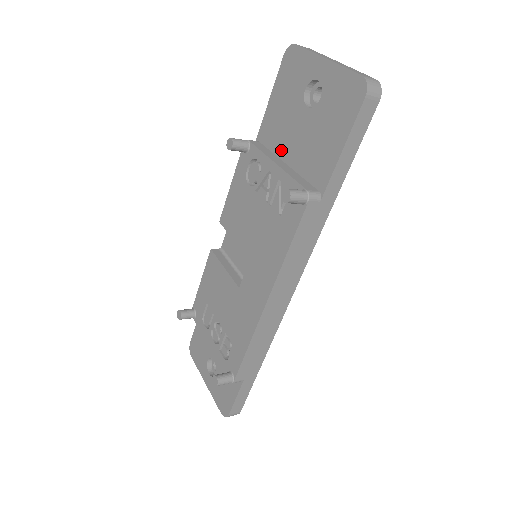
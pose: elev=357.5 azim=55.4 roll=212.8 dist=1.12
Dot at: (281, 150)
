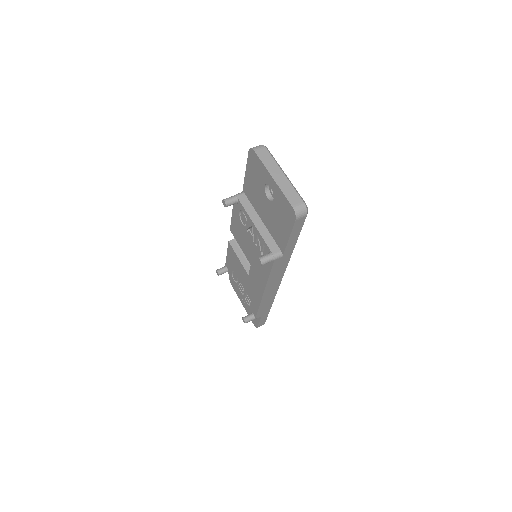
Dot at: (258, 210)
